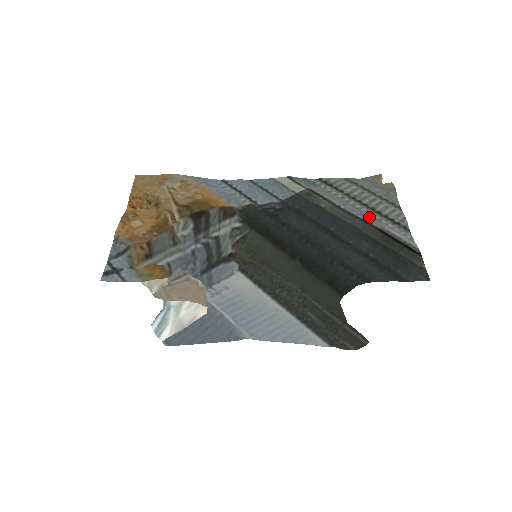
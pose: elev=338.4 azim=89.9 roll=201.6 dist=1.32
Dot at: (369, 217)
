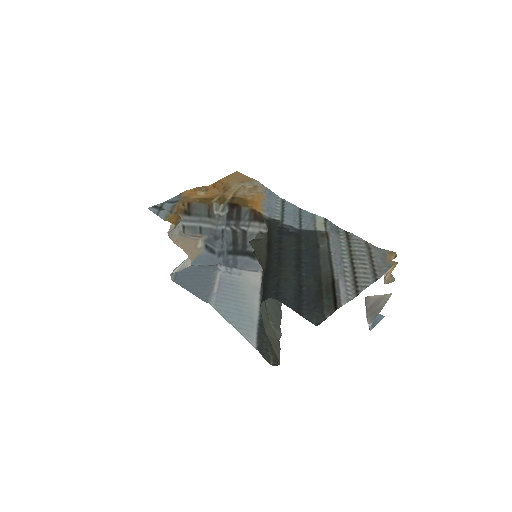
Dot at: (340, 269)
